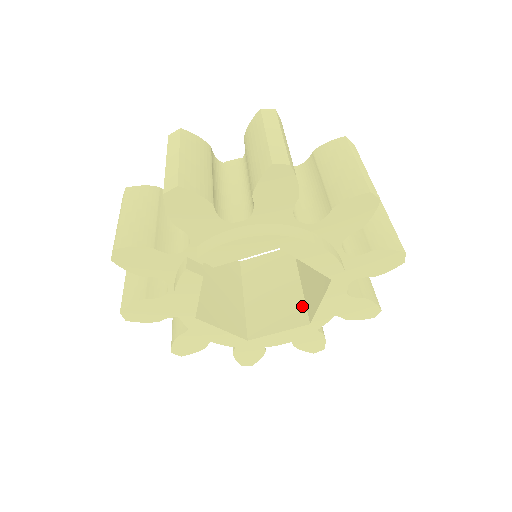
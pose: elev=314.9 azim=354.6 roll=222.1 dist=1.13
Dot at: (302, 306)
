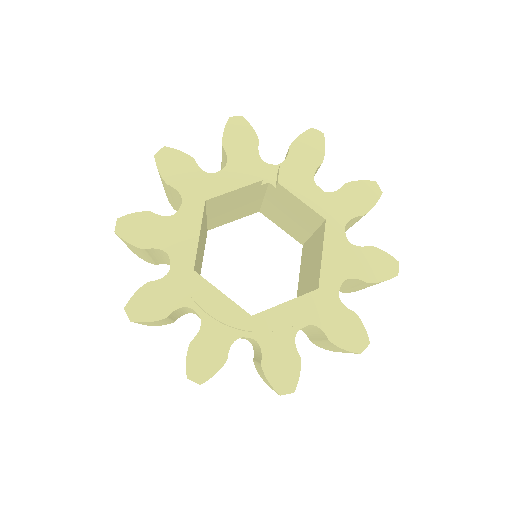
Dot at: occluded
